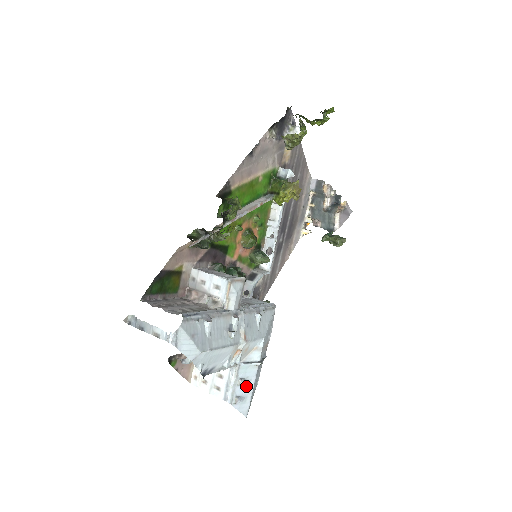
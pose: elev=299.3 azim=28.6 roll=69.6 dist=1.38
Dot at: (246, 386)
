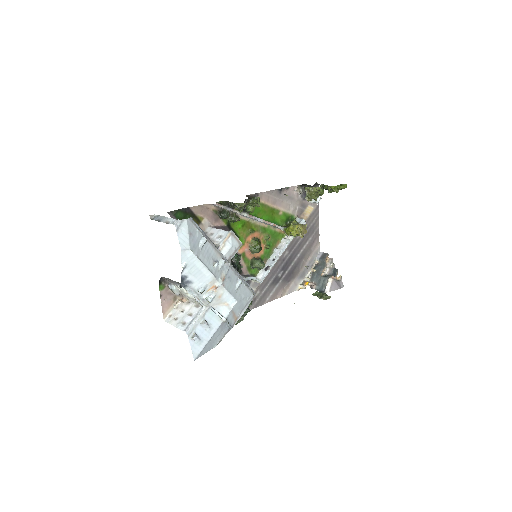
Dot at: (206, 331)
